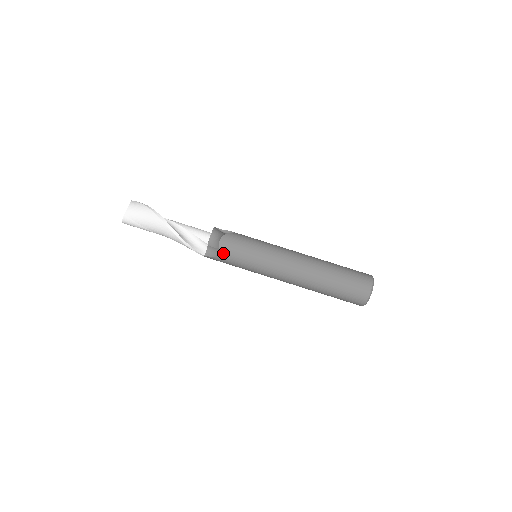
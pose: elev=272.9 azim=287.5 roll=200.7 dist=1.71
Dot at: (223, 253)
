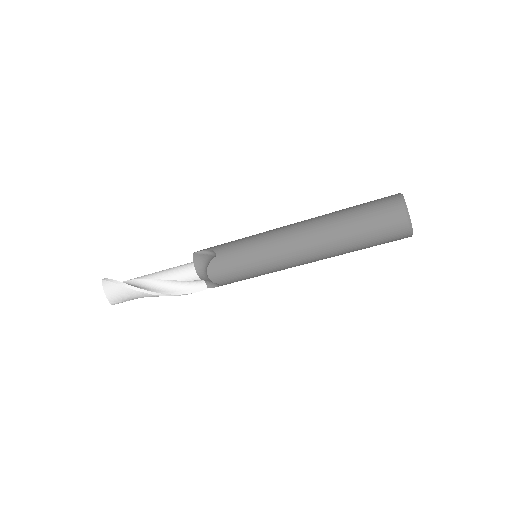
Dot at: (221, 283)
